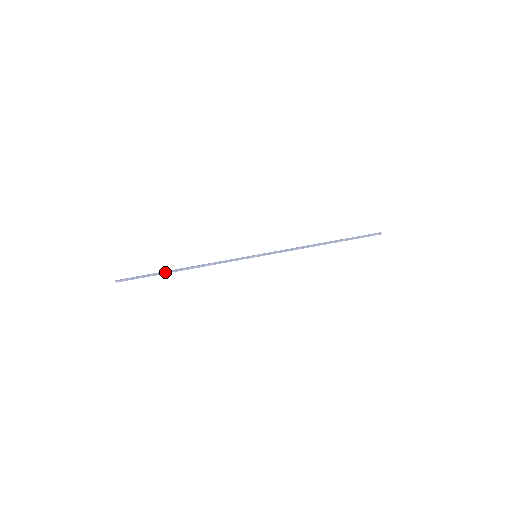
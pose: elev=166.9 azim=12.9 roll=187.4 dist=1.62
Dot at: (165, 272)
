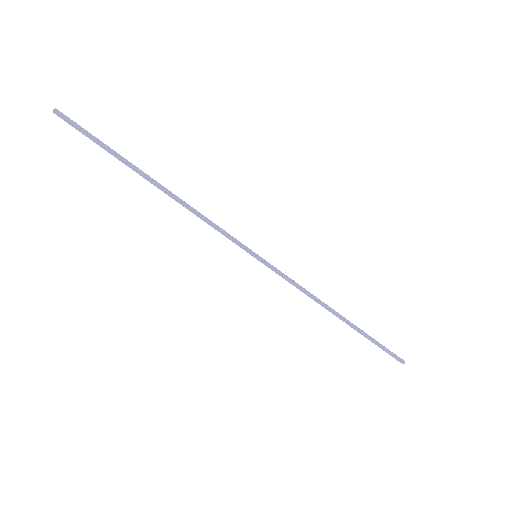
Dot at: (131, 164)
